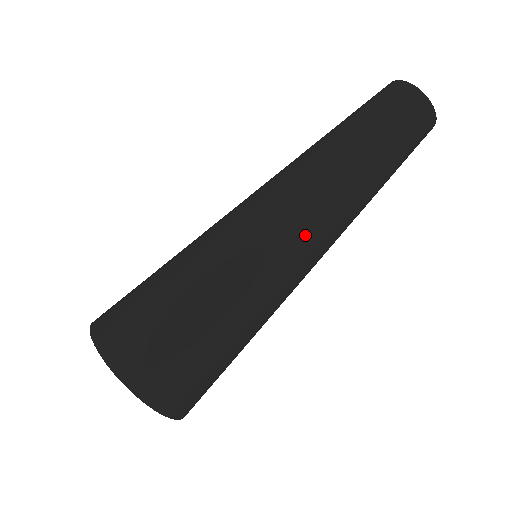
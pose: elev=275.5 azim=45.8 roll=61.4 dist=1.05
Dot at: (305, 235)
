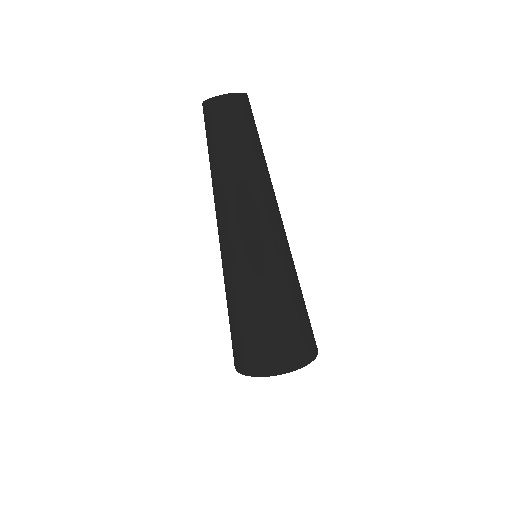
Dot at: (245, 231)
